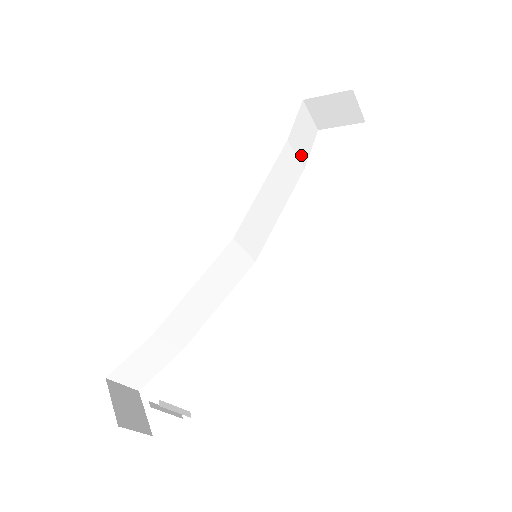
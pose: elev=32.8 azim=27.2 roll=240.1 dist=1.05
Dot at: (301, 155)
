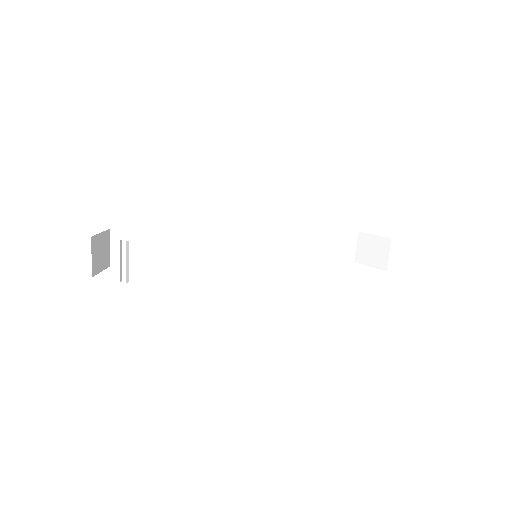
Dot at: (332, 255)
